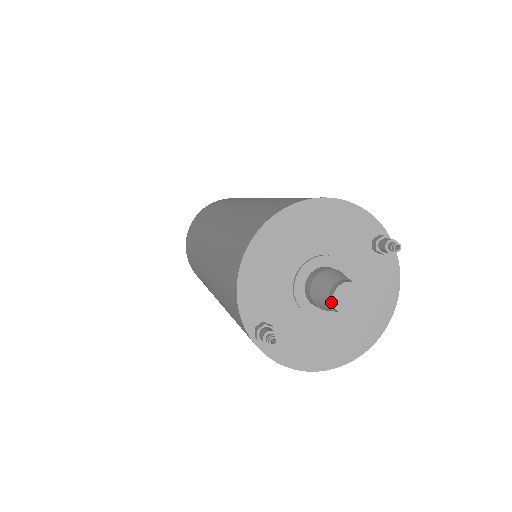
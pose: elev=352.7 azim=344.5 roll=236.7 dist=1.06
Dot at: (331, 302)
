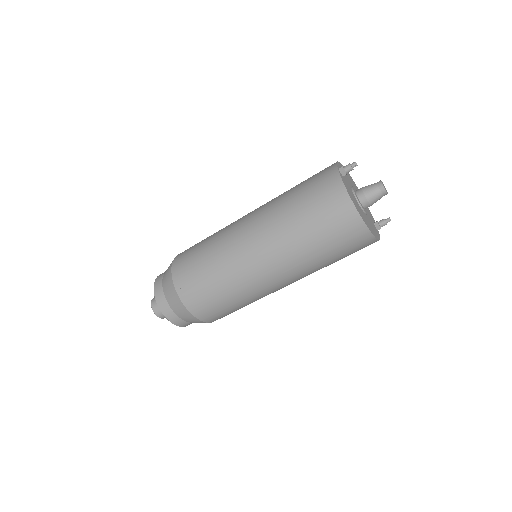
Dot at: (379, 181)
